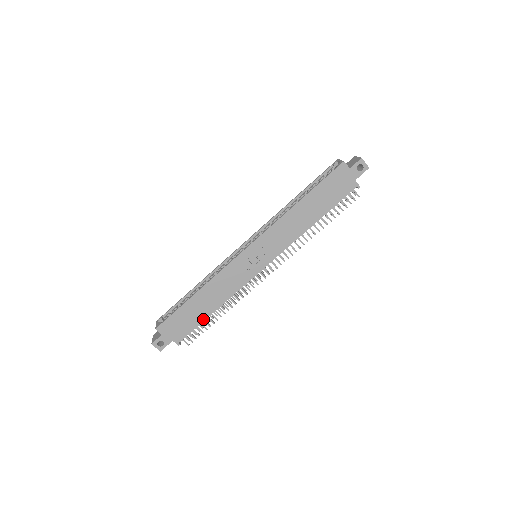
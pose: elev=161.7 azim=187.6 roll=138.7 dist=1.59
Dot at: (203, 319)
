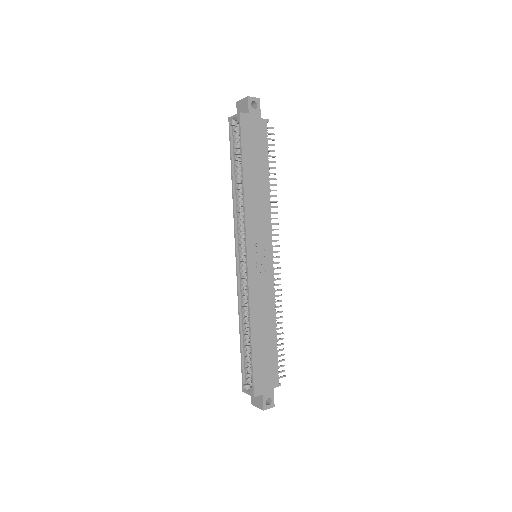
Dot at: (275, 346)
